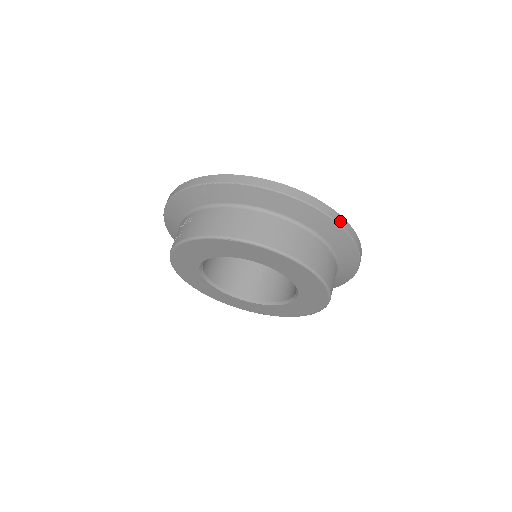
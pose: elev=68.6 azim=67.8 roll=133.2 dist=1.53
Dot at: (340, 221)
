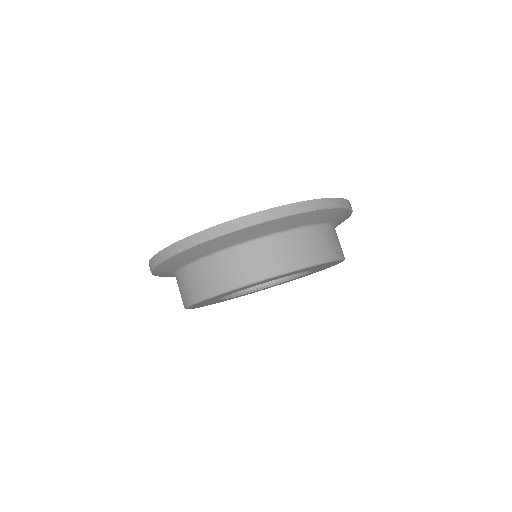
Dot at: (281, 213)
